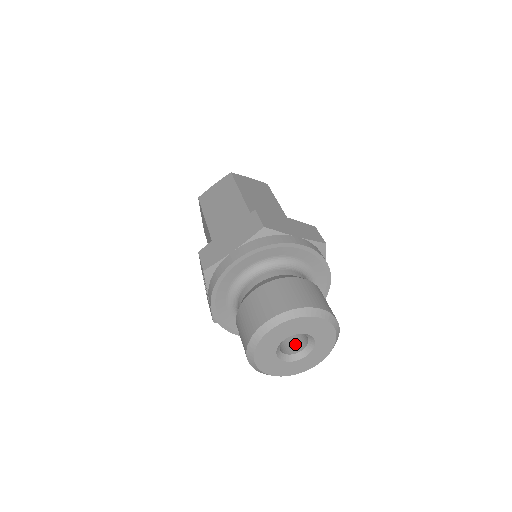
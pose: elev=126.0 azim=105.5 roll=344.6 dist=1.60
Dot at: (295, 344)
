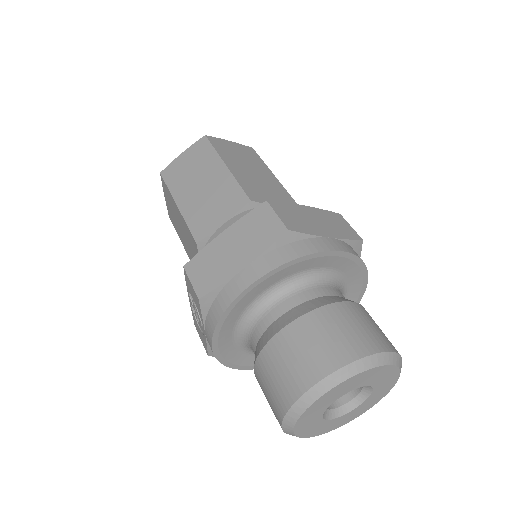
Dot at: occluded
